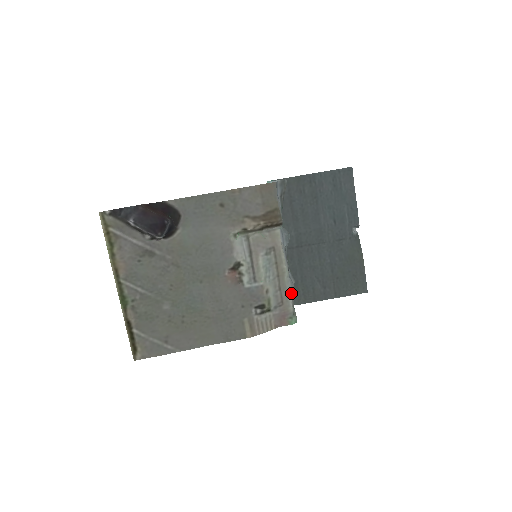
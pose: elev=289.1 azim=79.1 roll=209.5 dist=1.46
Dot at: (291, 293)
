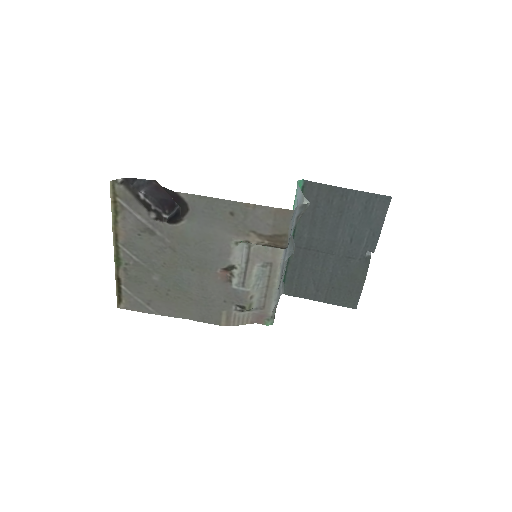
Dot at: (275, 303)
